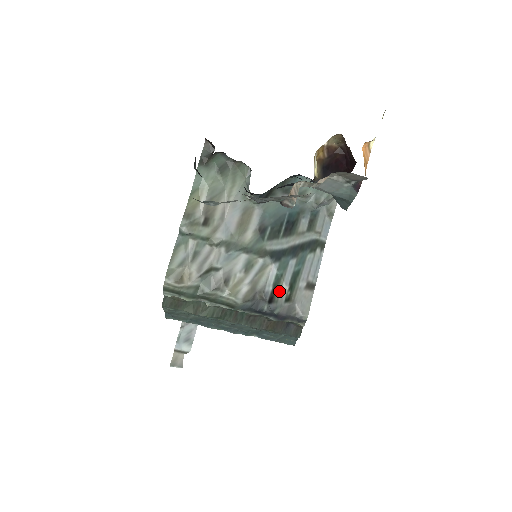
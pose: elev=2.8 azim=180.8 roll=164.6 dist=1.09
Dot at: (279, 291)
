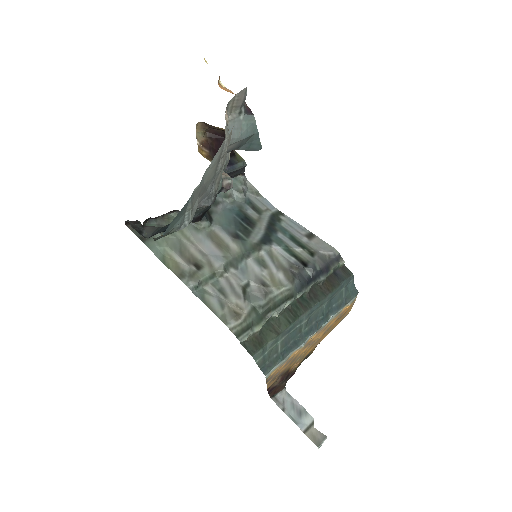
Dot at: (300, 255)
